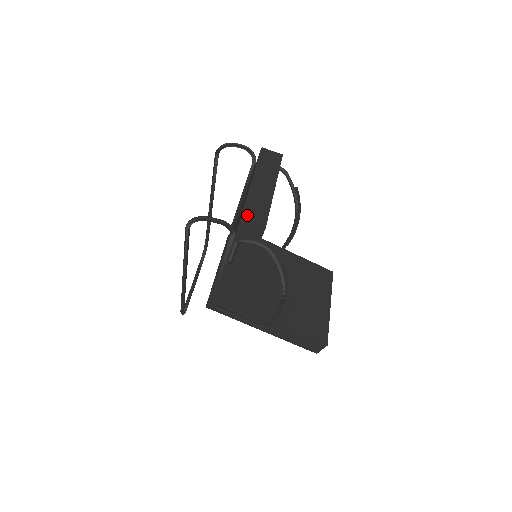
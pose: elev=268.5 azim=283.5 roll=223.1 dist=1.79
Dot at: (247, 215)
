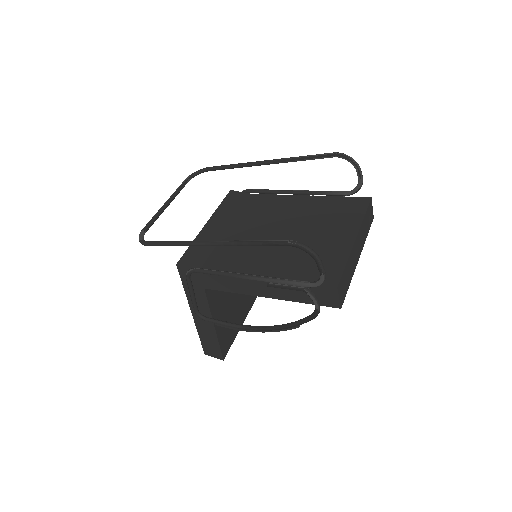
Dot at: (341, 284)
